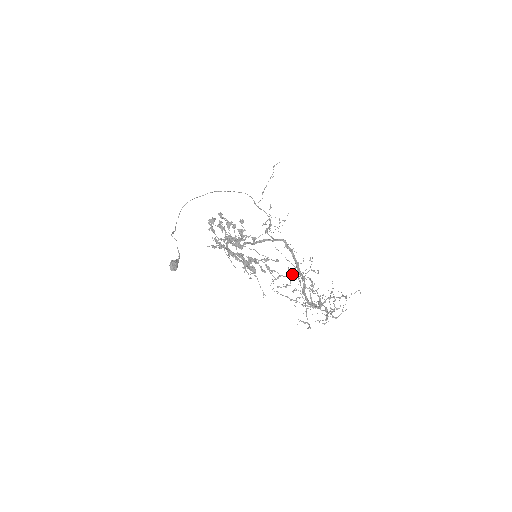
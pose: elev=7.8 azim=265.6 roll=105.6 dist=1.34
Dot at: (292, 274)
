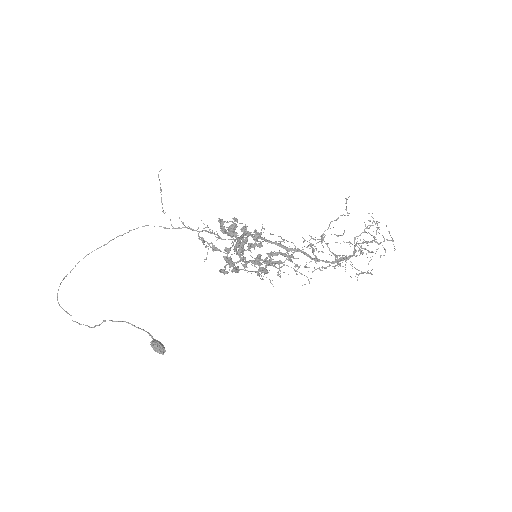
Dot at: occluded
